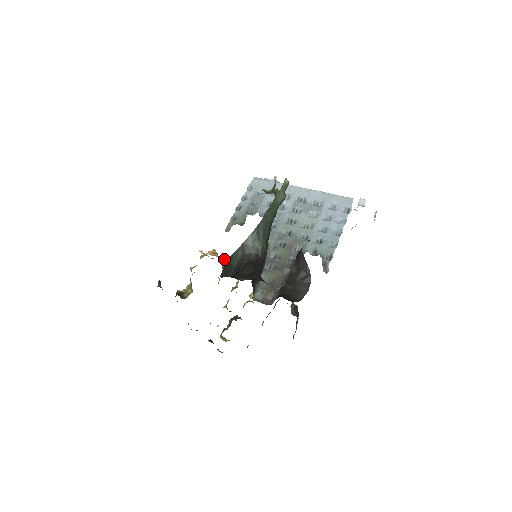
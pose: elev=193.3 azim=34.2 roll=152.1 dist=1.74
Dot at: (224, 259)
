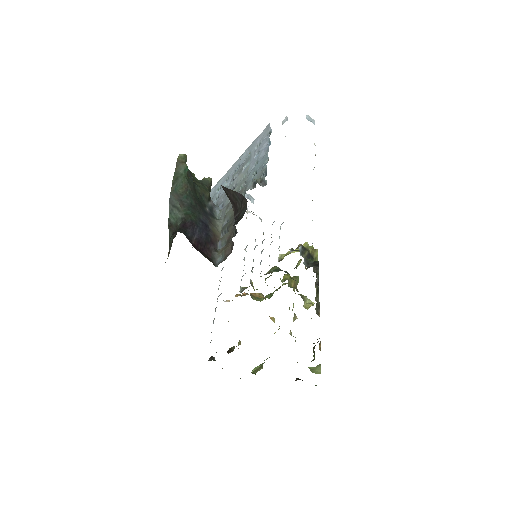
Dot at: (244, 288)
